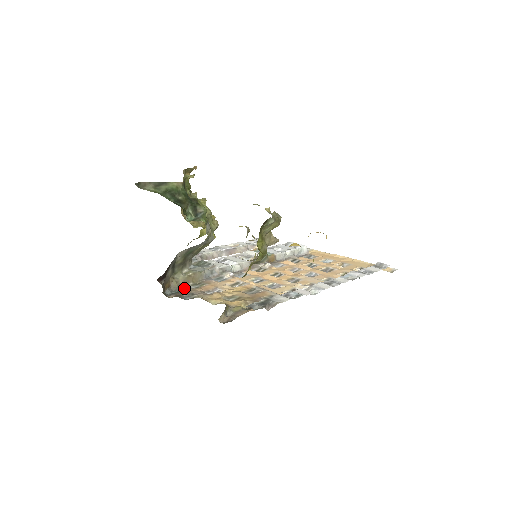
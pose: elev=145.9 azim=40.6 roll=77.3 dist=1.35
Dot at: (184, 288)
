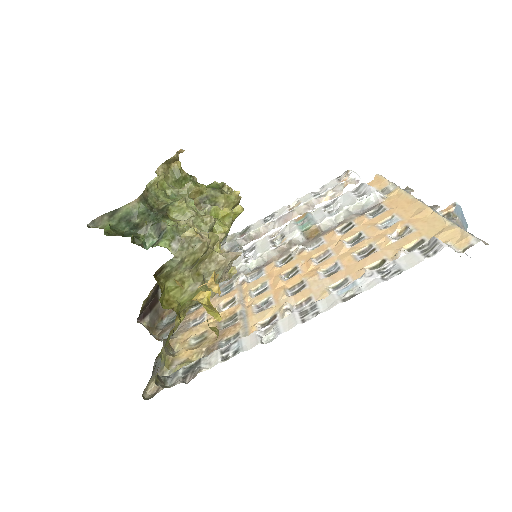
Dot at: occluded
